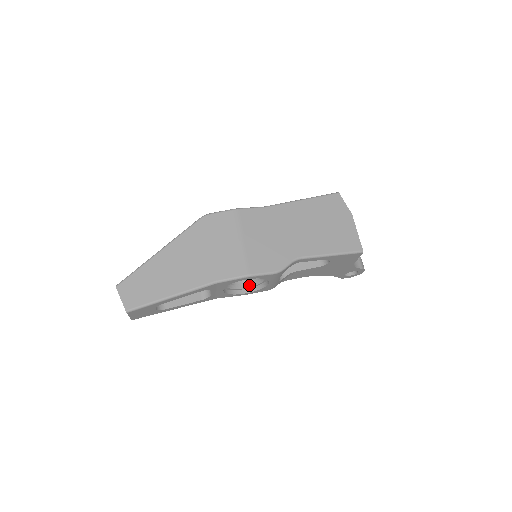
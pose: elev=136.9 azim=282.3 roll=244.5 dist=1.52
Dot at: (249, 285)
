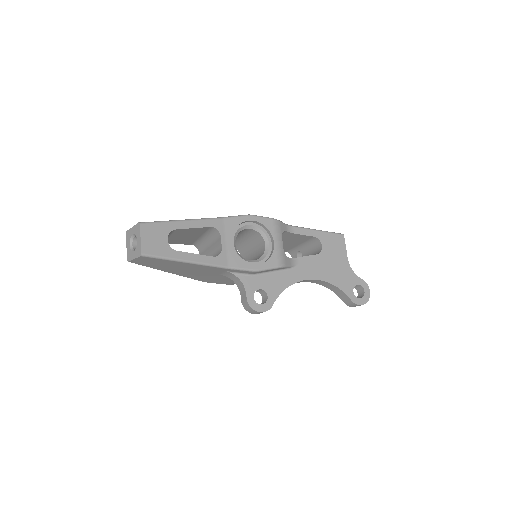
Dot at: (258, 261)
